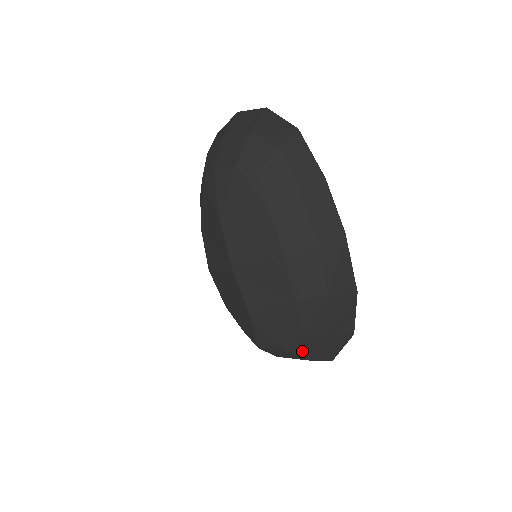
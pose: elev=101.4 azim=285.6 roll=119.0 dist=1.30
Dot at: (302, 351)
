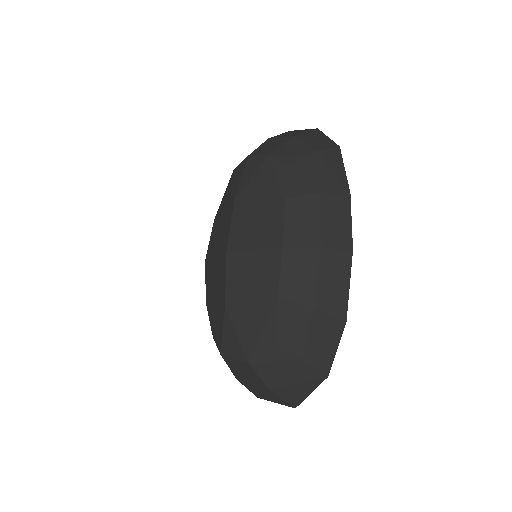
Dot at: (265, 371)
